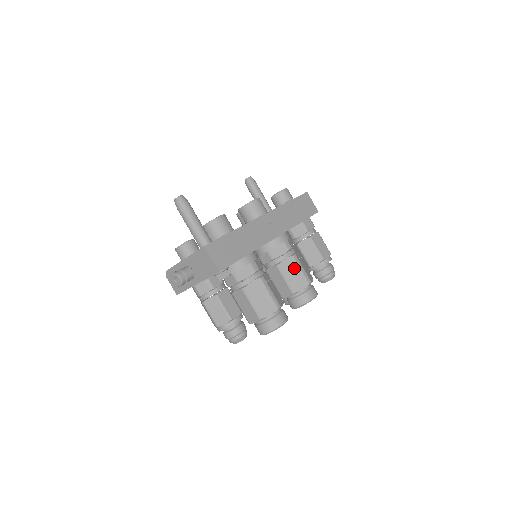
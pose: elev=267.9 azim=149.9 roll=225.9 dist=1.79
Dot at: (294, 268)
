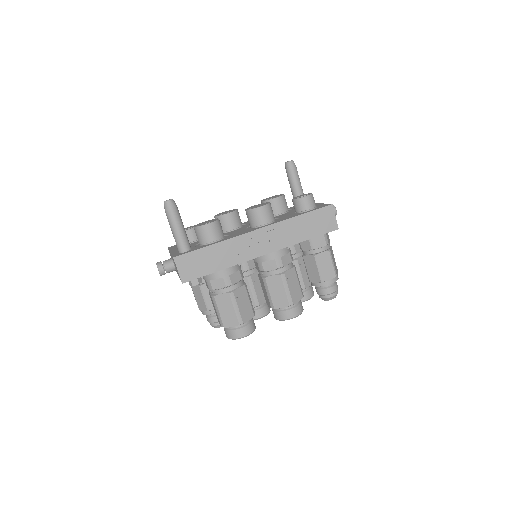
Dot at: (278, 286)
